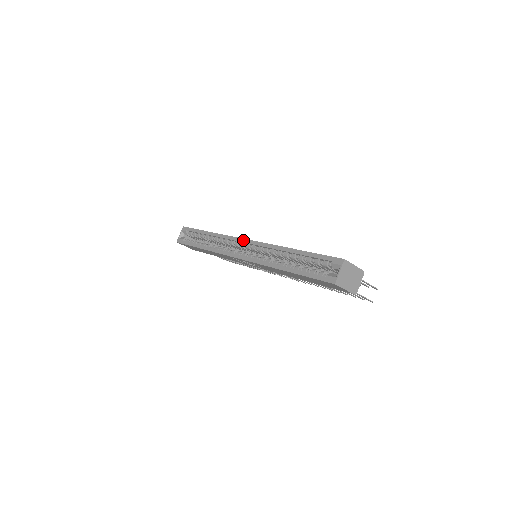
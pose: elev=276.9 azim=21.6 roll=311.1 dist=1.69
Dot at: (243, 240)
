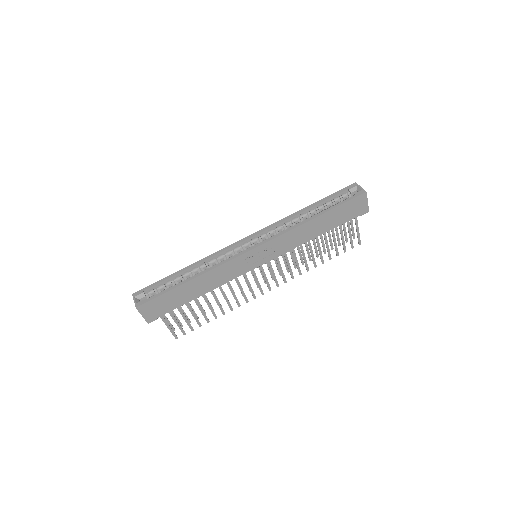
Dot at: (245, 238)
